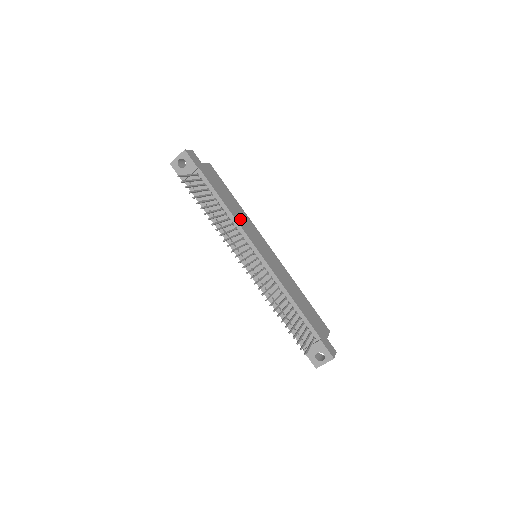
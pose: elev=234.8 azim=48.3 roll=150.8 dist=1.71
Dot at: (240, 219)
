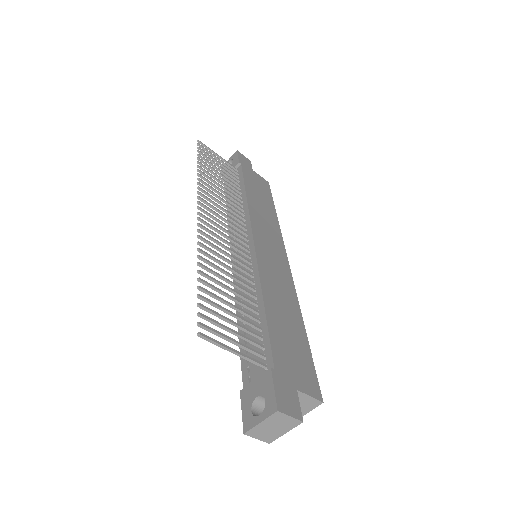
Dot at: (258, 213)
